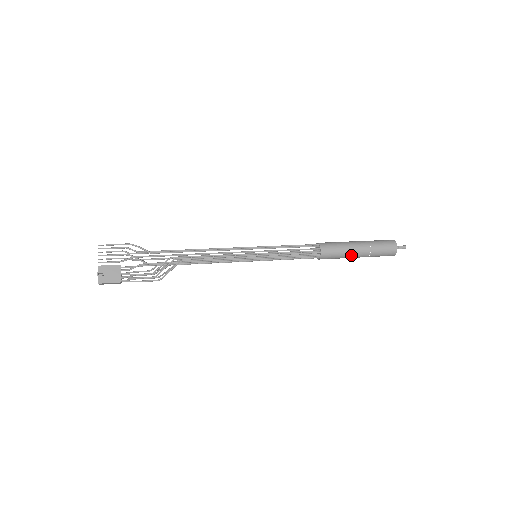
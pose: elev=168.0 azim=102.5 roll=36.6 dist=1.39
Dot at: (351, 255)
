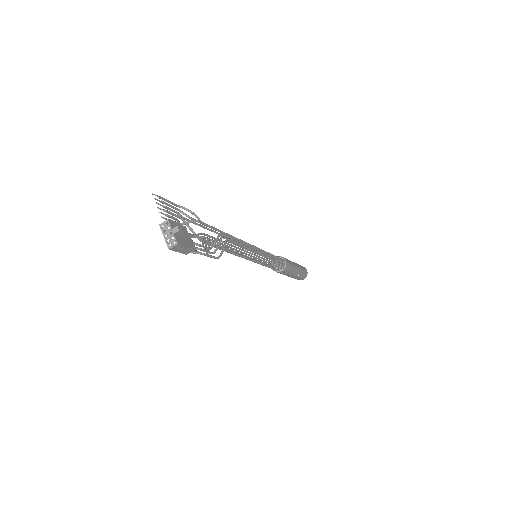
Dot at: (294, 271)
